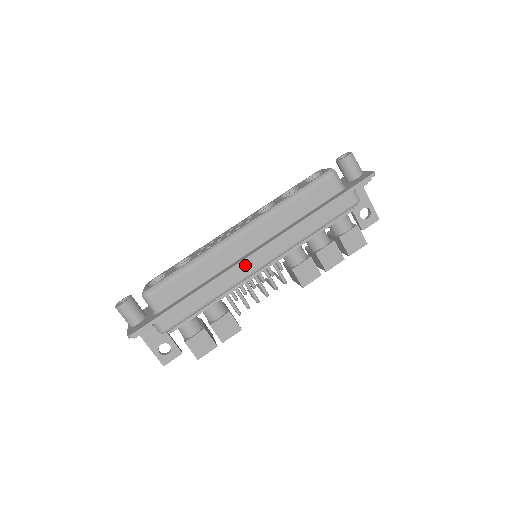
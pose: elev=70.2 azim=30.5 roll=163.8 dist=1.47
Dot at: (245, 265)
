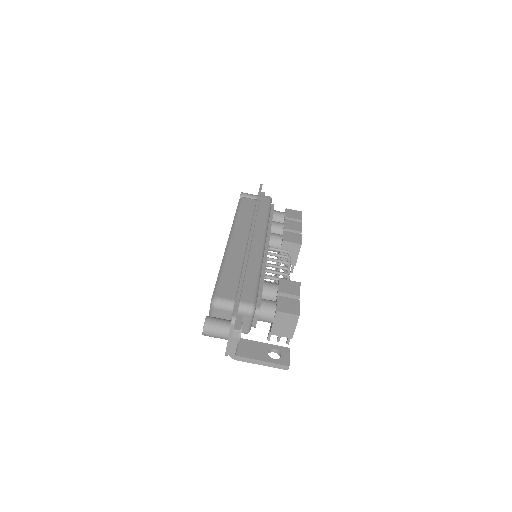
Dot at: (253, 246)
